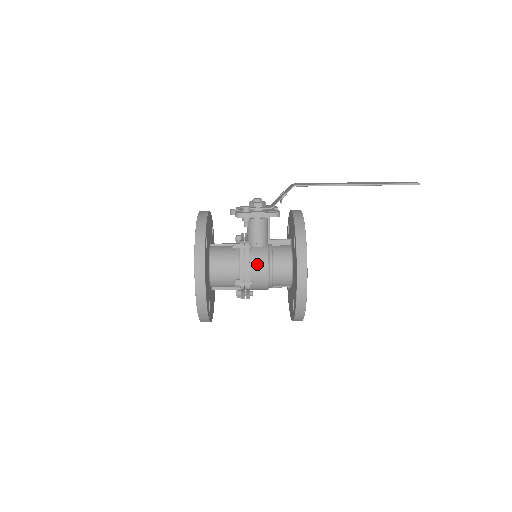
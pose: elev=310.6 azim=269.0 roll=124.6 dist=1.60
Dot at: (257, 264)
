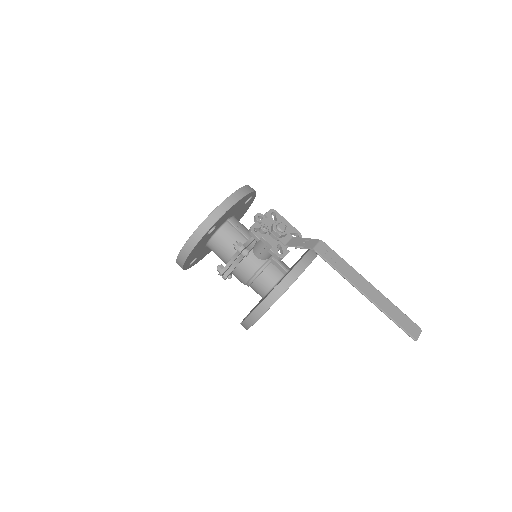
Dot at: (243, 270)
